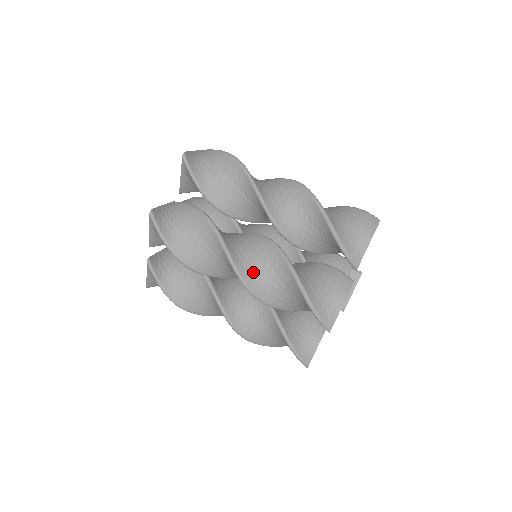
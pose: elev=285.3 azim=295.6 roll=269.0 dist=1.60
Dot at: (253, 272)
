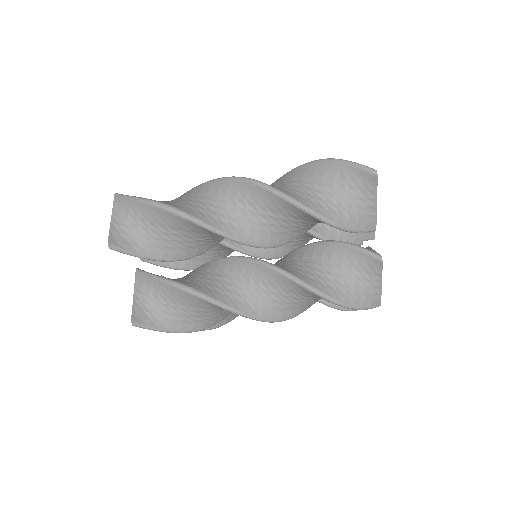
Dot at: (273, 306)
